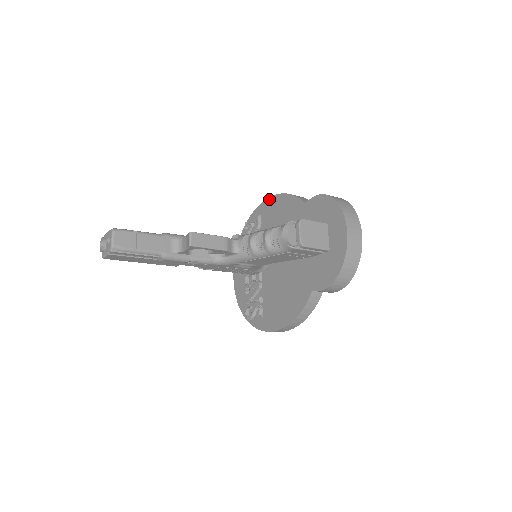
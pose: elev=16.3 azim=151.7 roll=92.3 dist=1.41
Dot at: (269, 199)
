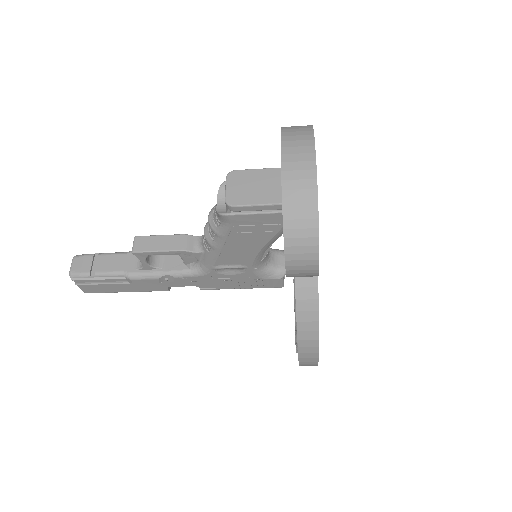
Dot at: occluded
